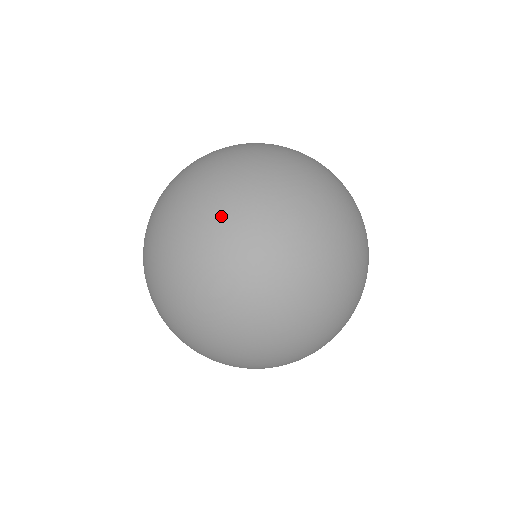
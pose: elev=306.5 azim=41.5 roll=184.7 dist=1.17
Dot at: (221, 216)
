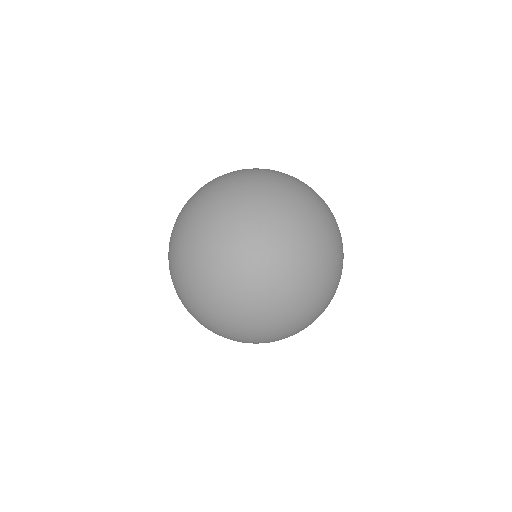
Dot at: (268, 326)
